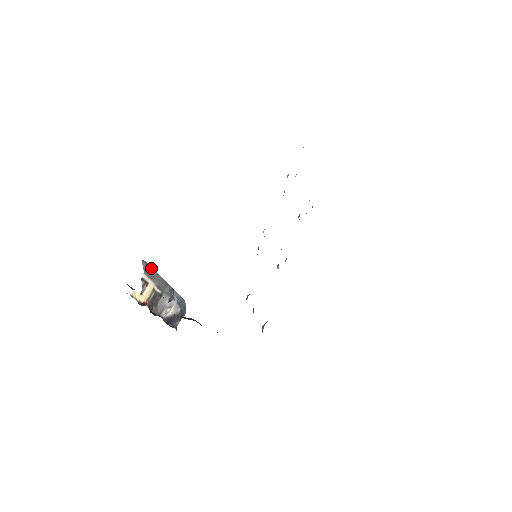
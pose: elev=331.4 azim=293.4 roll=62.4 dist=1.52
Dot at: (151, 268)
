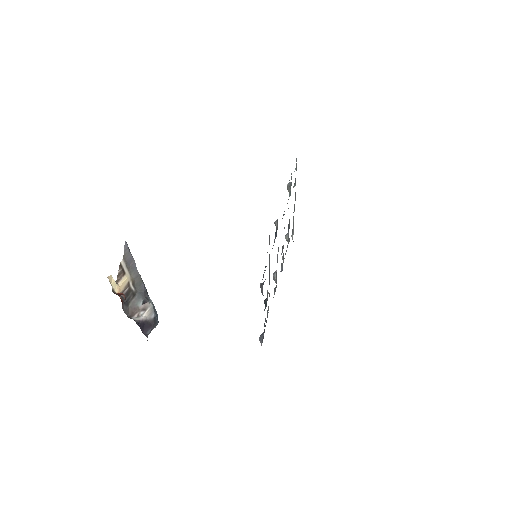
Dot at: occluded
